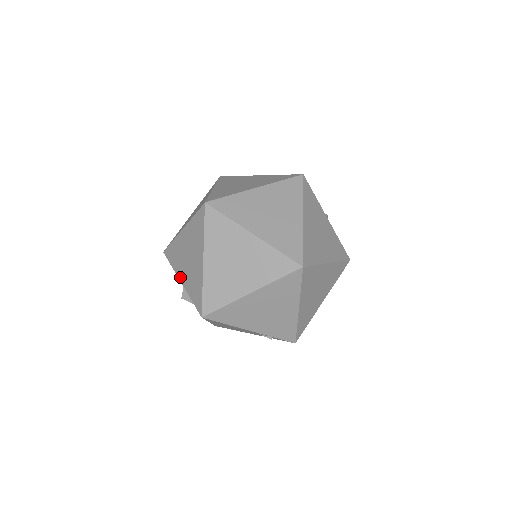
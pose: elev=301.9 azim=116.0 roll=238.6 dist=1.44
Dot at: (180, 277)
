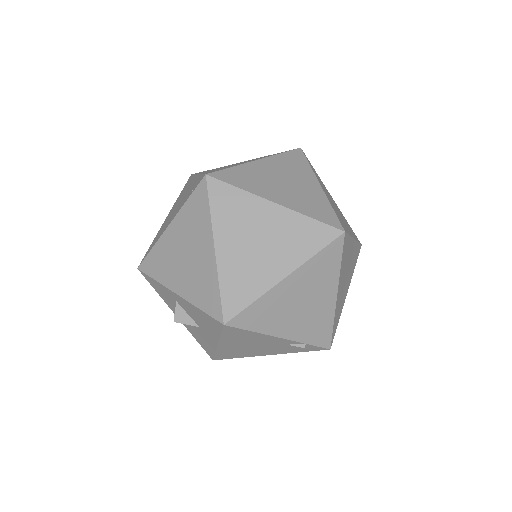
Dot at: (174, 288)
